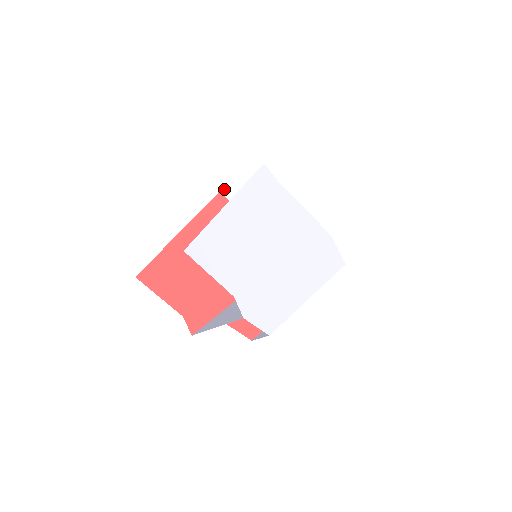
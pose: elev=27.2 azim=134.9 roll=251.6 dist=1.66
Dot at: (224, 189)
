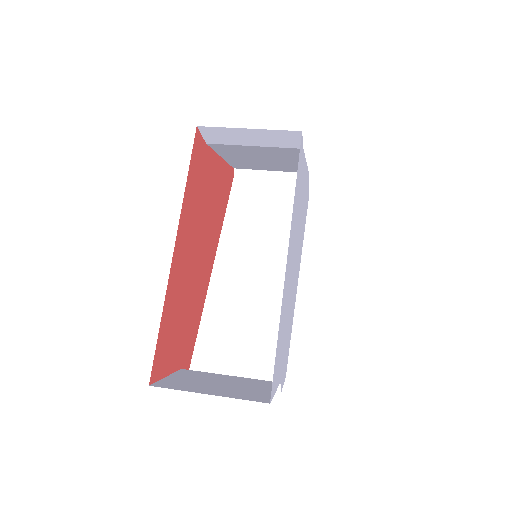
Dot at: (205, 127)
